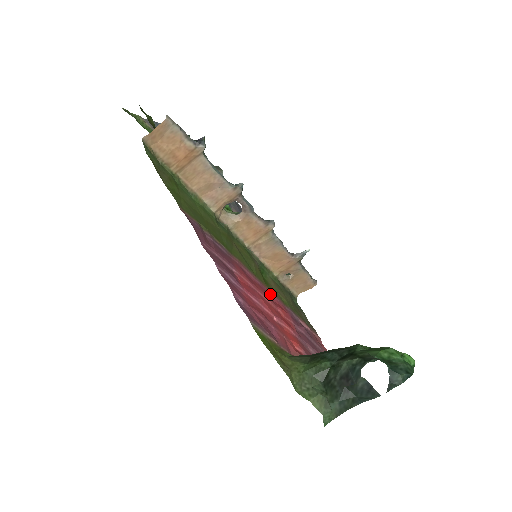
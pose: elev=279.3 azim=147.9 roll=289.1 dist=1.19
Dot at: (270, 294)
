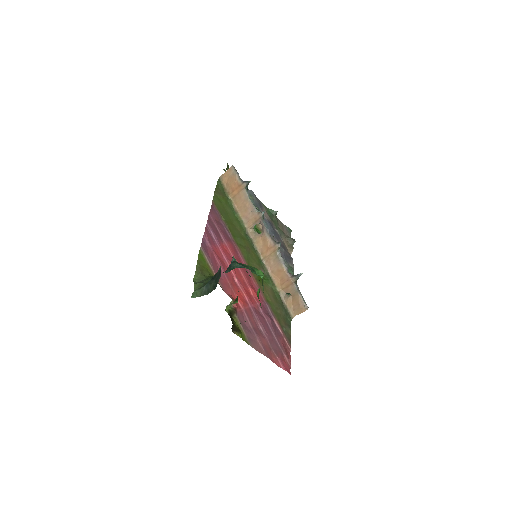
Dot at: (253, 282)
